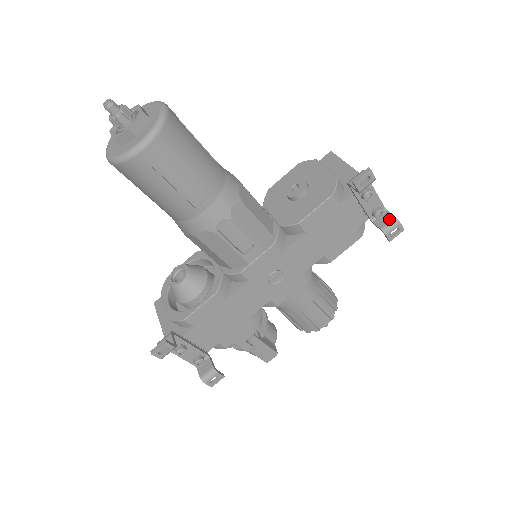
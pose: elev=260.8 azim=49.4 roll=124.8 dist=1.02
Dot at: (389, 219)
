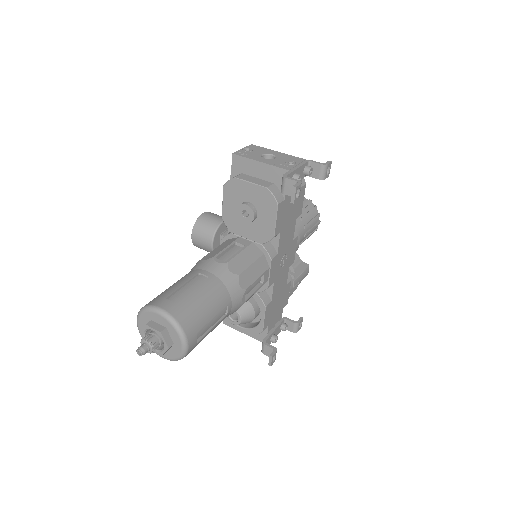
Dot at: (318, 169)
